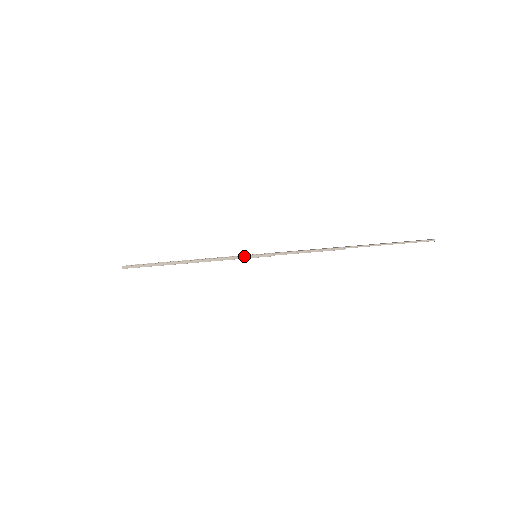
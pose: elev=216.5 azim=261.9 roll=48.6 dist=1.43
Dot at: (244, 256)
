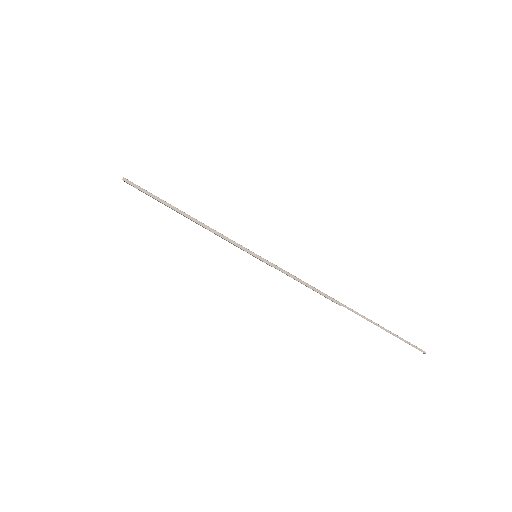
Dot at: (246, 248)
